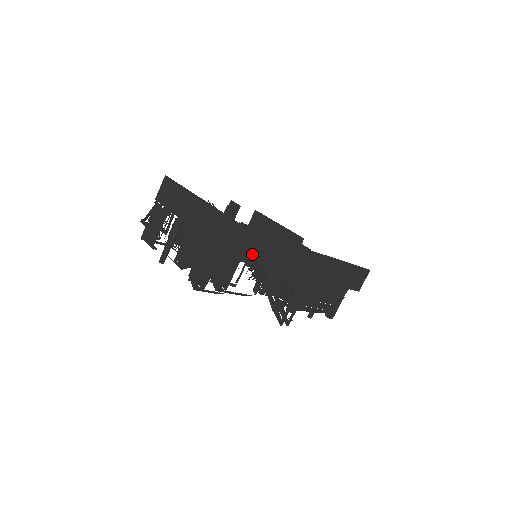
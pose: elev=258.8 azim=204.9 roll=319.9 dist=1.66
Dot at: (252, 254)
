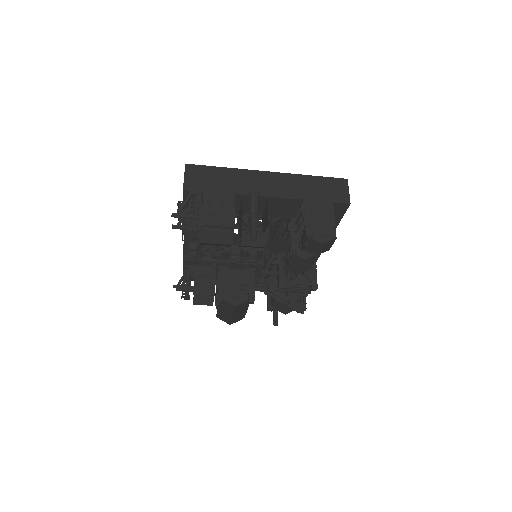
Dot at: occluded
